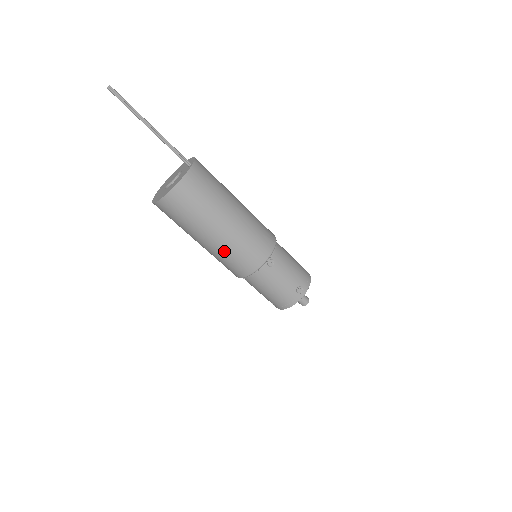
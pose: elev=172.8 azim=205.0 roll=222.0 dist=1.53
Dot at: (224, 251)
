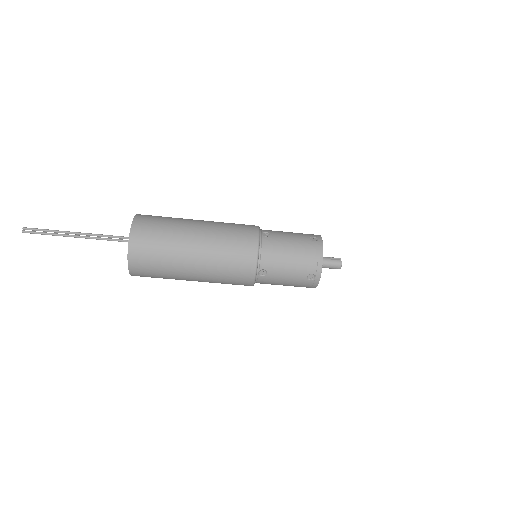
Dot at: occluded
